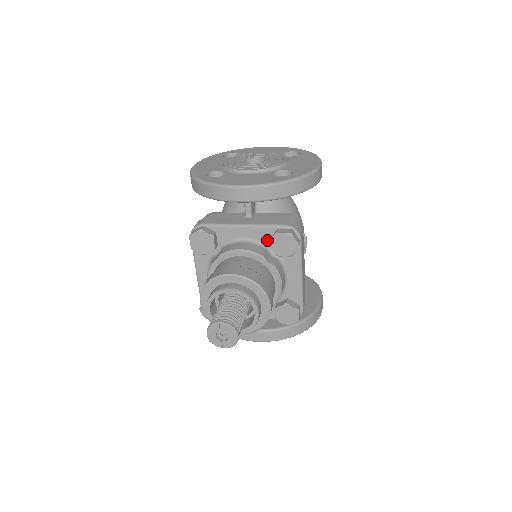
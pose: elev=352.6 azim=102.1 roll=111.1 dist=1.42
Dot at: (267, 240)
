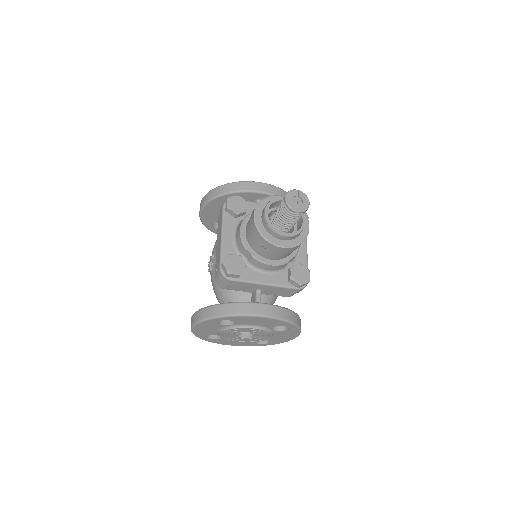
Dot at: occluded
